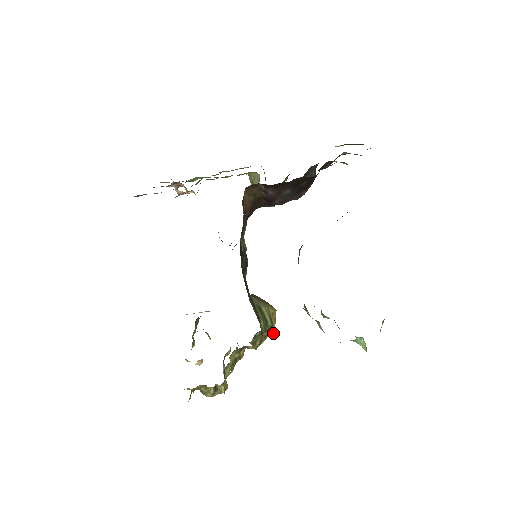
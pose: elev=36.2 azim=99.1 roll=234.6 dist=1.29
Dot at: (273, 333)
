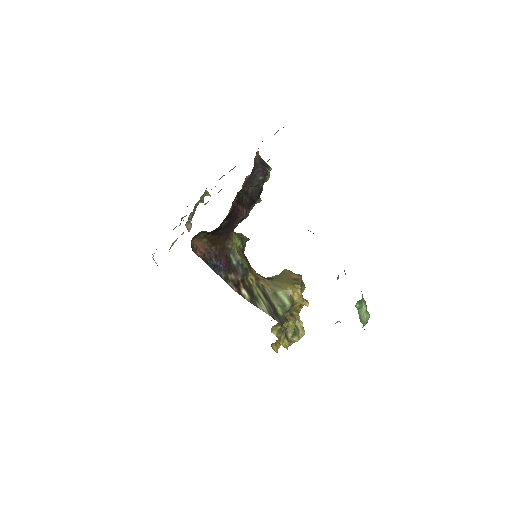
Dot at: (303, 304)
